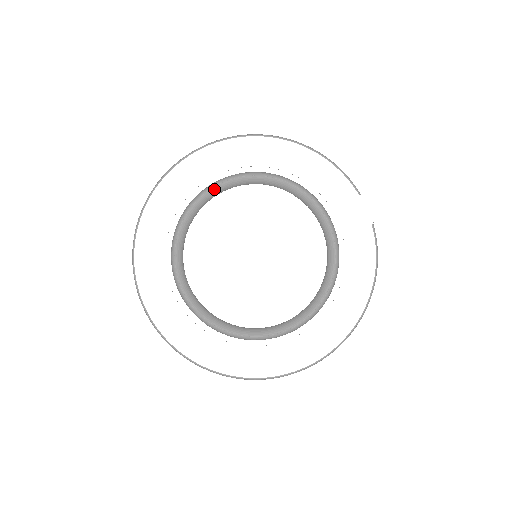
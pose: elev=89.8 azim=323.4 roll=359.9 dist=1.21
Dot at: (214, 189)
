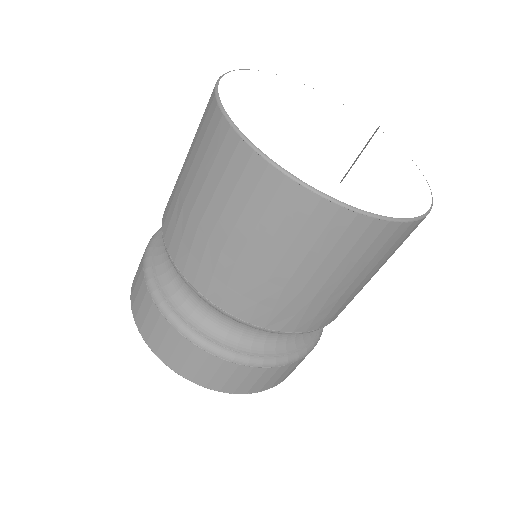
Dot at: occluded
